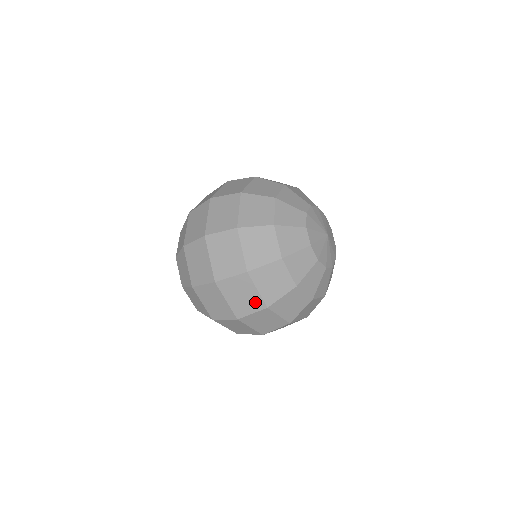
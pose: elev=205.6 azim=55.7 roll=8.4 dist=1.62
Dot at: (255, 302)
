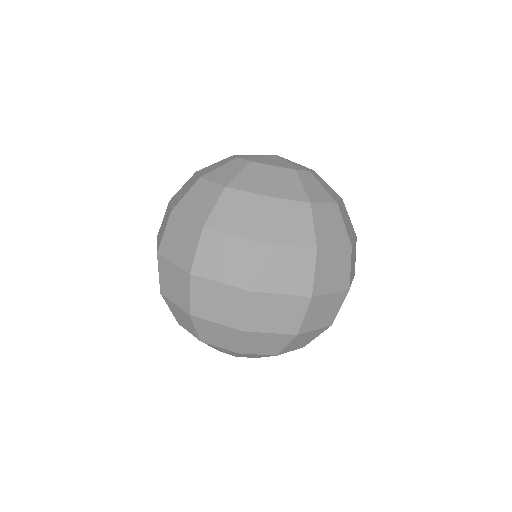
Dot at: (243, 250)
